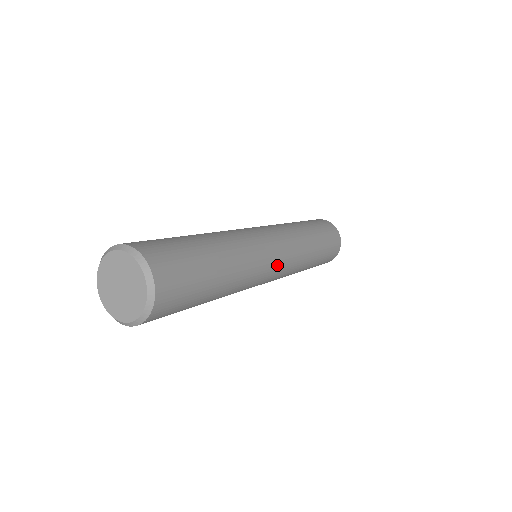
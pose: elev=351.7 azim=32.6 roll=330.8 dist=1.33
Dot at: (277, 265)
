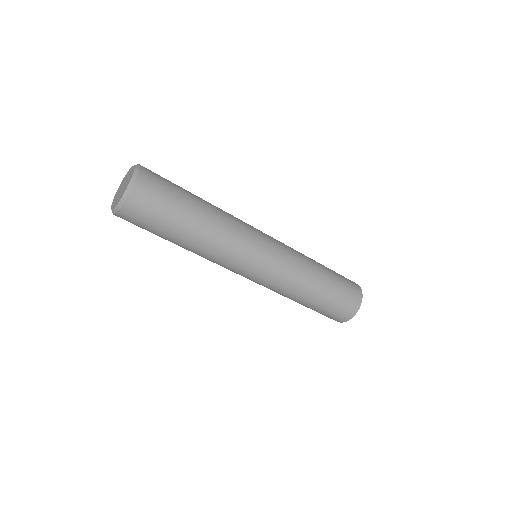
Dot at: occluded
